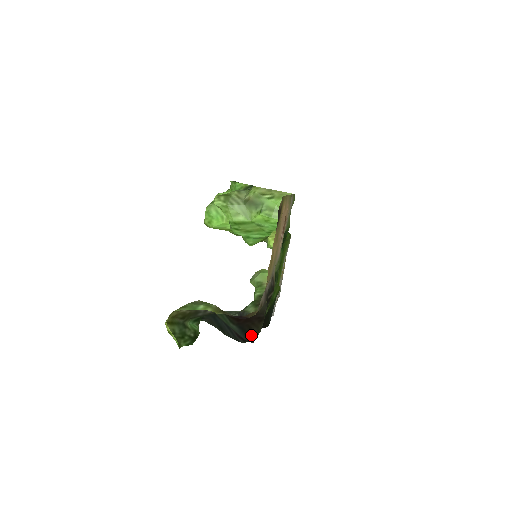
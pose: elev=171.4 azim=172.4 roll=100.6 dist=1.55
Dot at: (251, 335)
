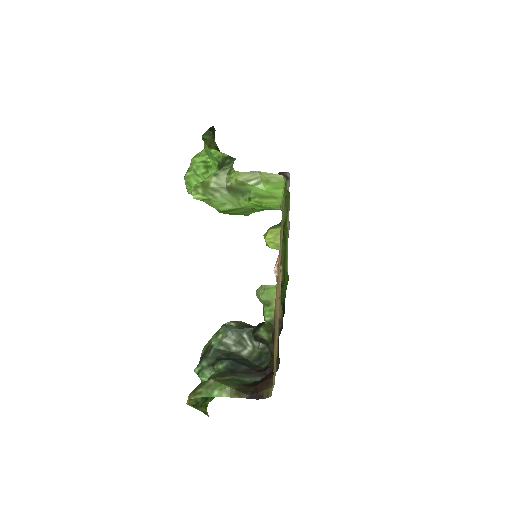
Dot at: occluded
